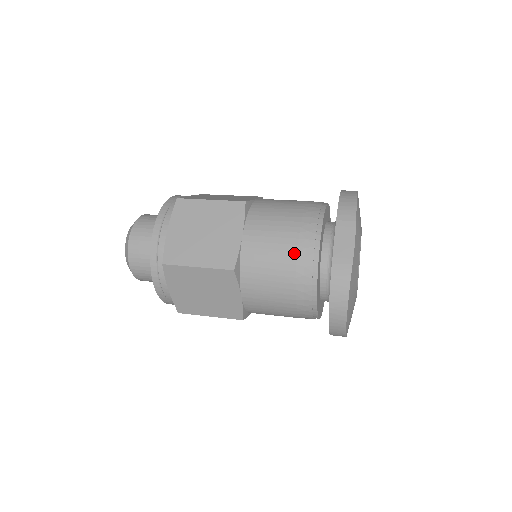
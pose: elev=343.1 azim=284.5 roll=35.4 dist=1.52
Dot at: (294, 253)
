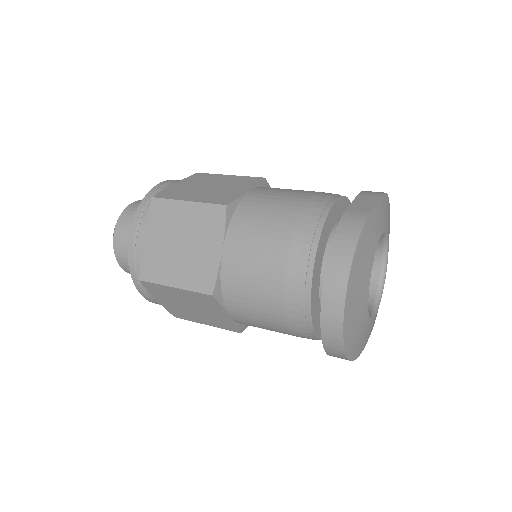
Dot at: (302, 204)
